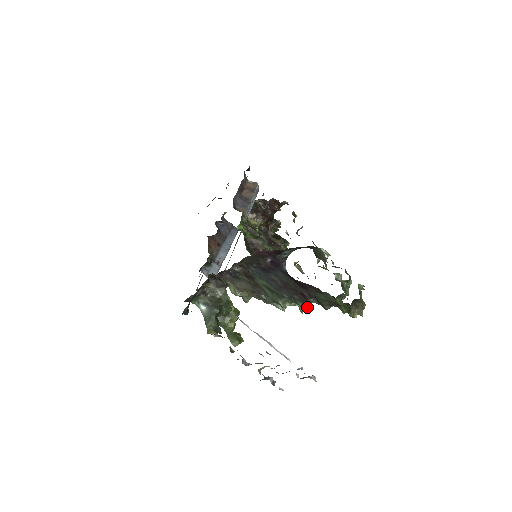
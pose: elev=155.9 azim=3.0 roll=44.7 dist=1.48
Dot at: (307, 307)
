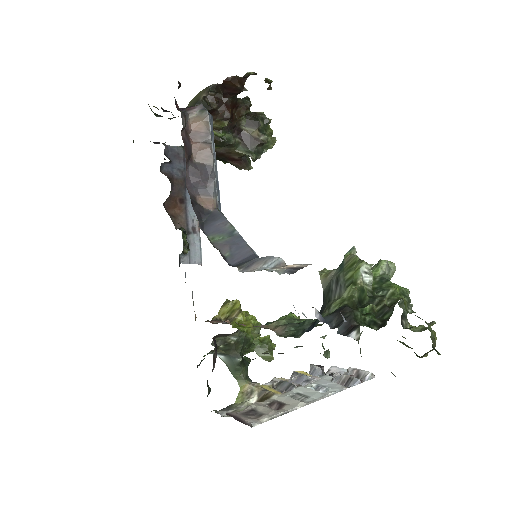
Dot at: occluded
